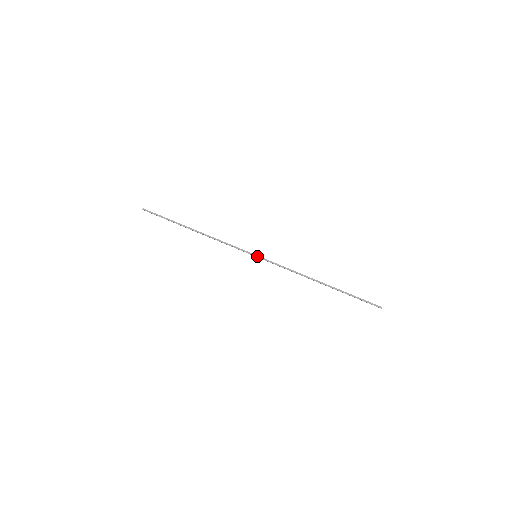
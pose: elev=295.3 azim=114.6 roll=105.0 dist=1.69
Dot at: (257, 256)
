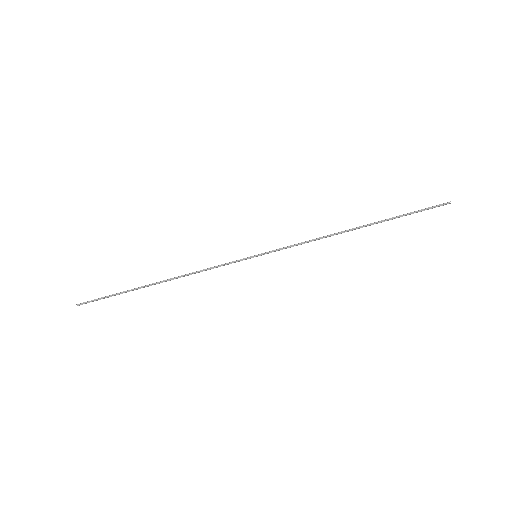
Dot at: occluded
